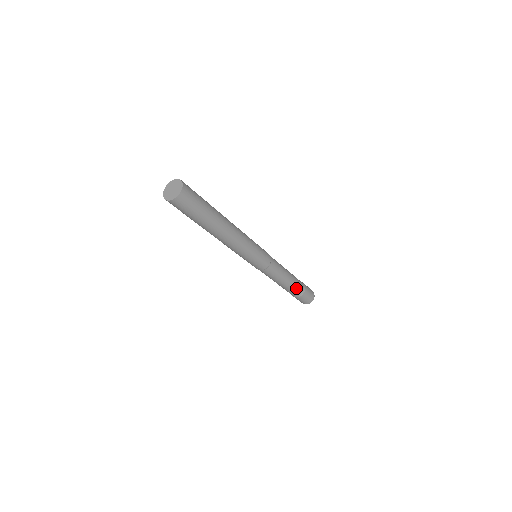
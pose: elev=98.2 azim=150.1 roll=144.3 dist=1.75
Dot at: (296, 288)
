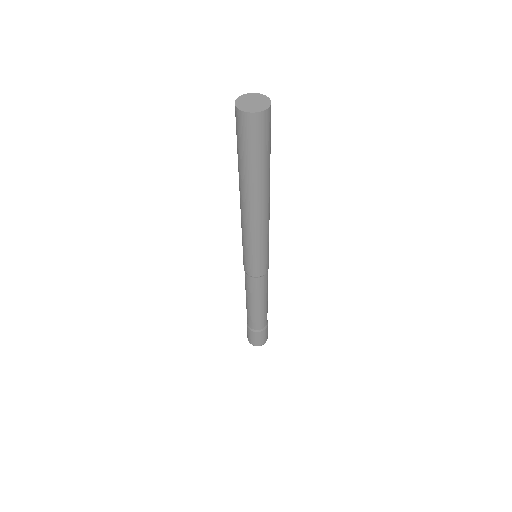
Dot at: (256, 321)
